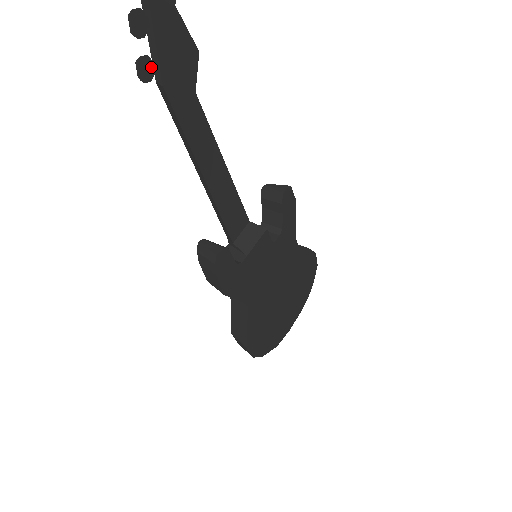
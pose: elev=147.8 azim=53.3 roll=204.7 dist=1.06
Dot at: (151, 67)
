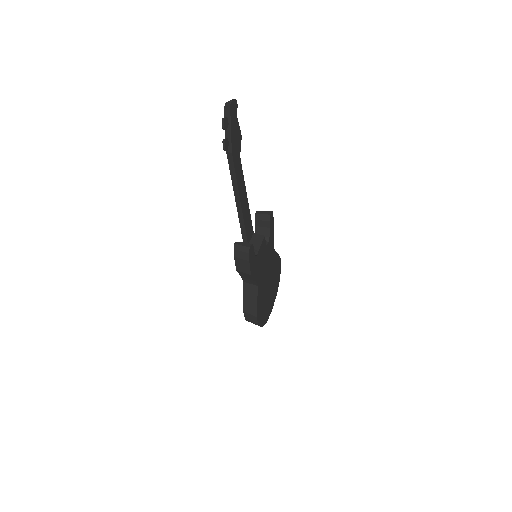
Dot at: (228, 144)
